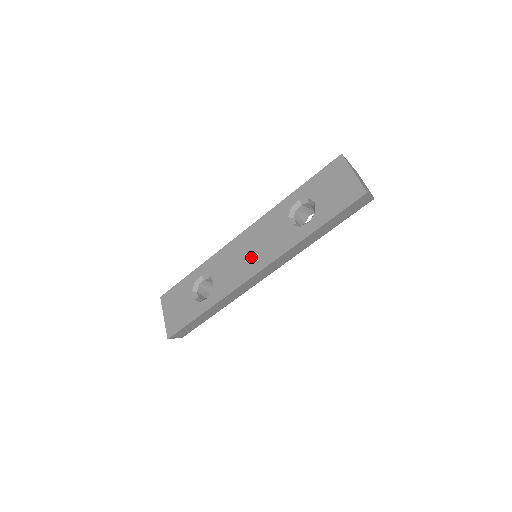
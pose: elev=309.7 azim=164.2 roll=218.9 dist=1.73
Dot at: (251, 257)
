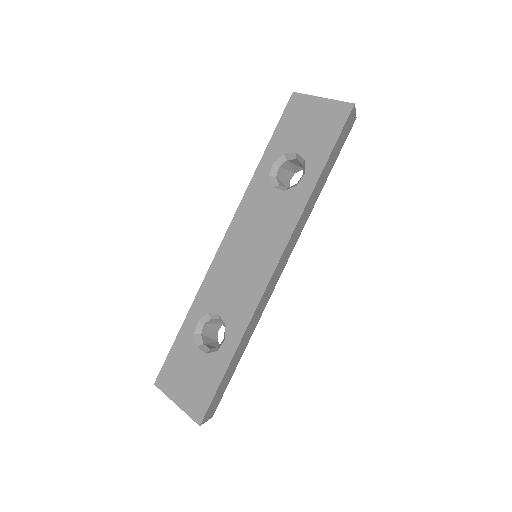
Dot at: (254, 256)
